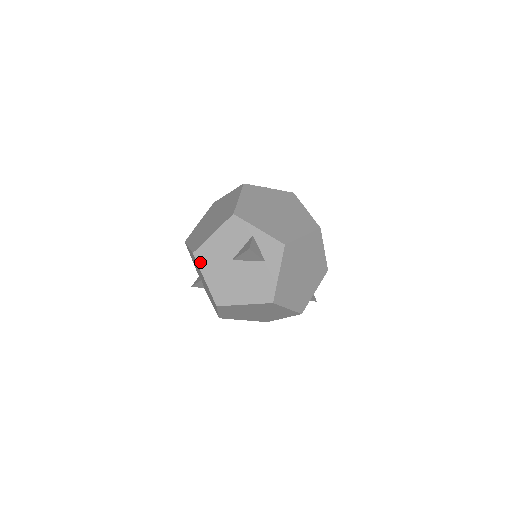
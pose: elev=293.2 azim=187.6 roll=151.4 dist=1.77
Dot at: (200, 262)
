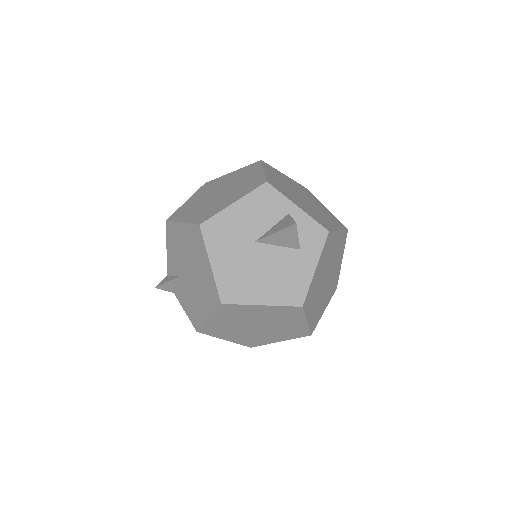
Dot at: (208, 238)
